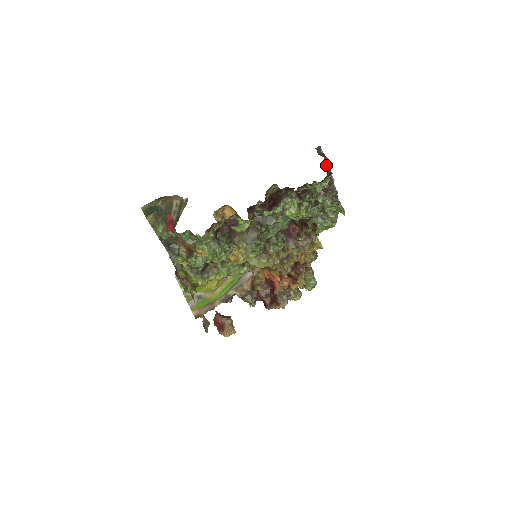
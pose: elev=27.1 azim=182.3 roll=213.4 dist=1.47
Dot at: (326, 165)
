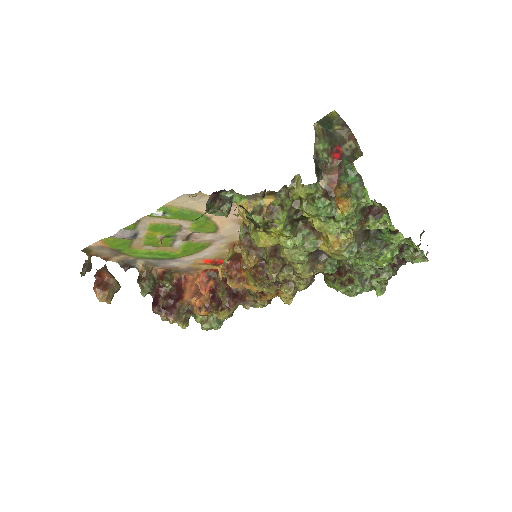
Dot at: occluded
